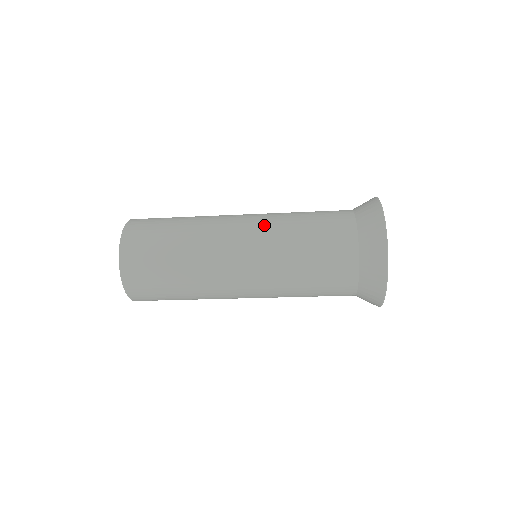
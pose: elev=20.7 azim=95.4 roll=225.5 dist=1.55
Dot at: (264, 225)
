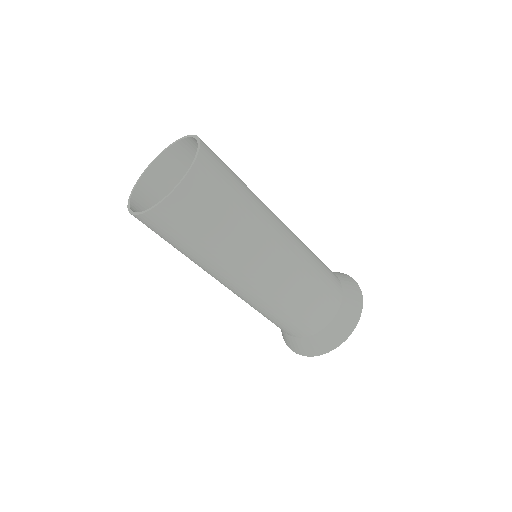
Dot at: occluded
